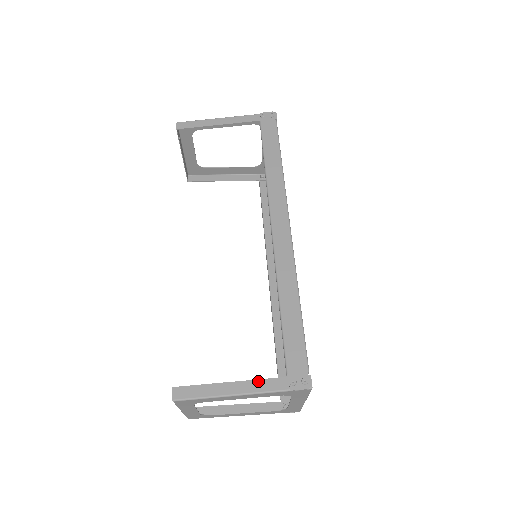
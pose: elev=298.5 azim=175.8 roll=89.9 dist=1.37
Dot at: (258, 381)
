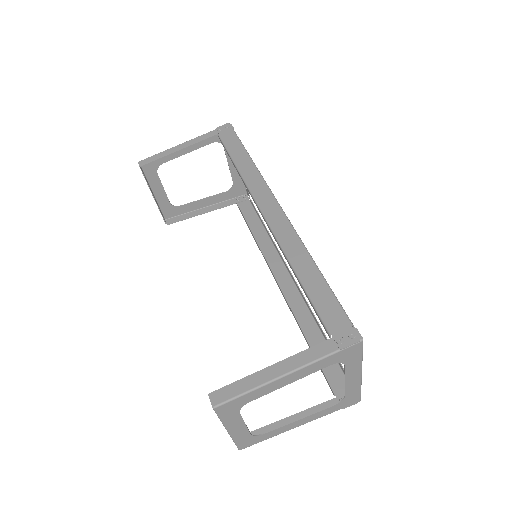
Dot at: (301, 353)
